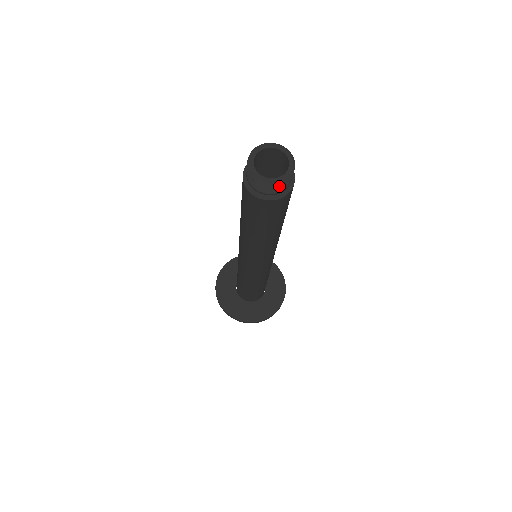
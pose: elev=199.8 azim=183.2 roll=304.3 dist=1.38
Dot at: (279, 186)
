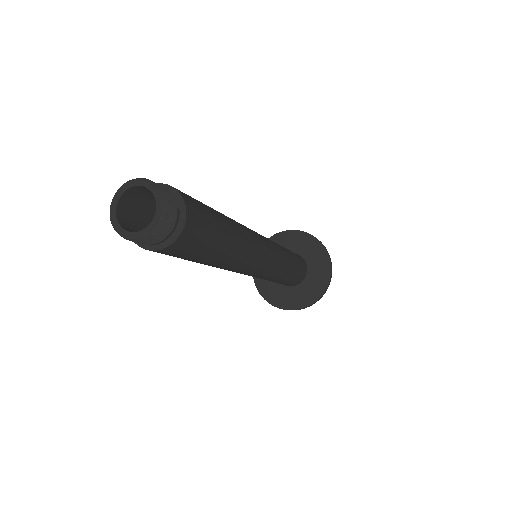
Dot at: (165, 223)
